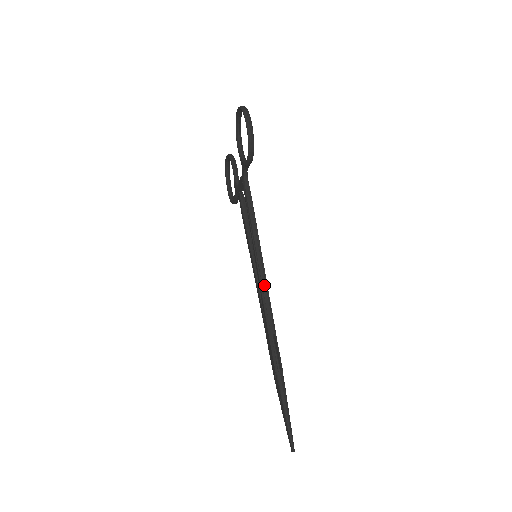
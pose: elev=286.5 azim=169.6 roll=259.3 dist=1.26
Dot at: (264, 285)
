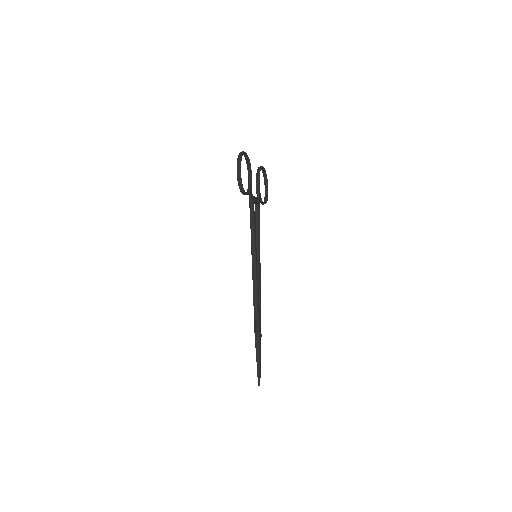
Dot at: (254, 279)
